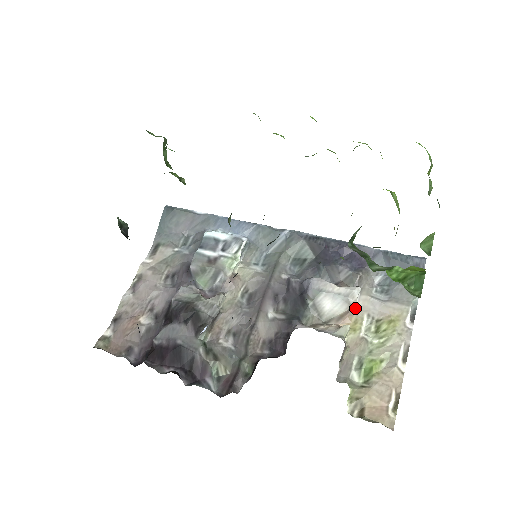
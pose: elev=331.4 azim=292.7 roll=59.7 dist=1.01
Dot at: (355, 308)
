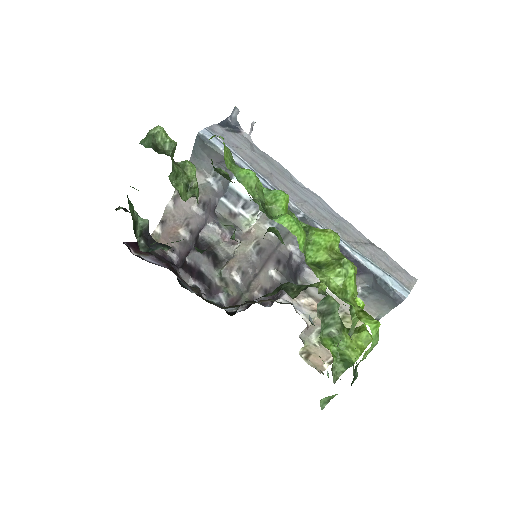
Dot at: occluded
